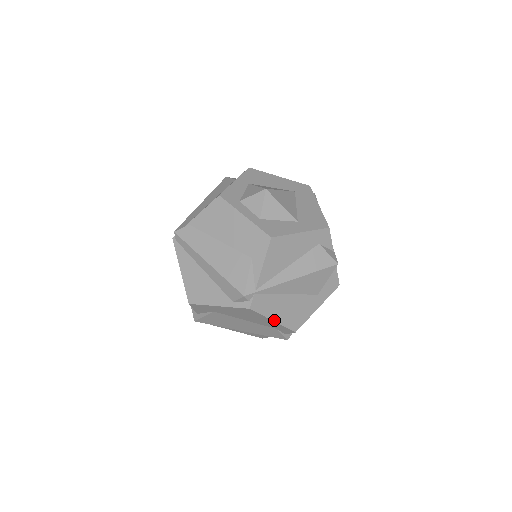
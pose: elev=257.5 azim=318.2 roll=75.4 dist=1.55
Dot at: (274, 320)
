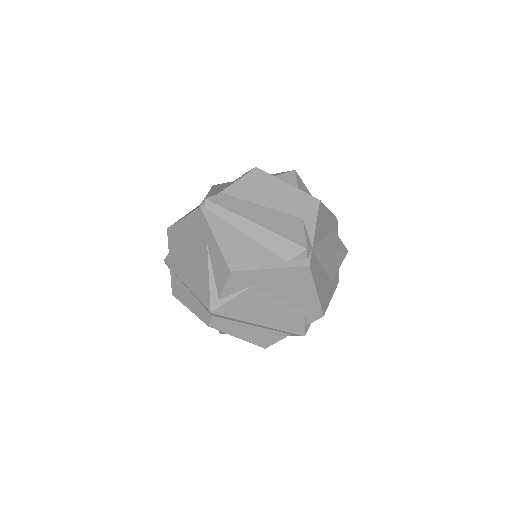
Dot at: (317, 291)
